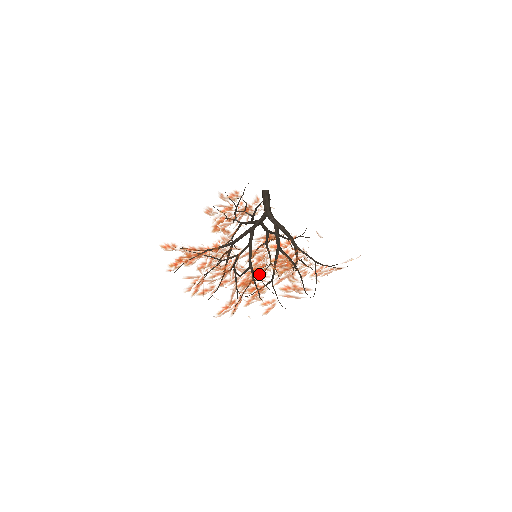
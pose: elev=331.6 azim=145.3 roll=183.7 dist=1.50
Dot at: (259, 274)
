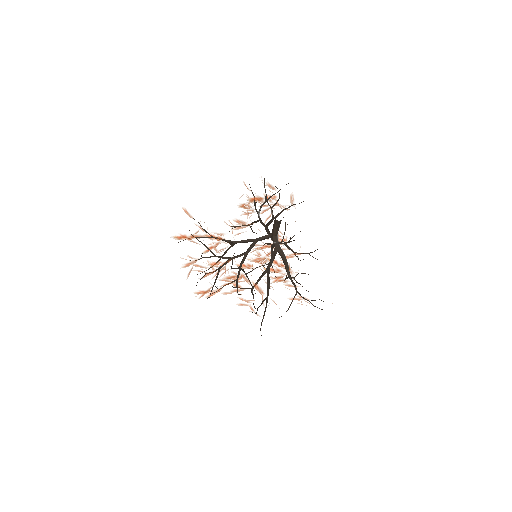
Dot at: (245, 277)
